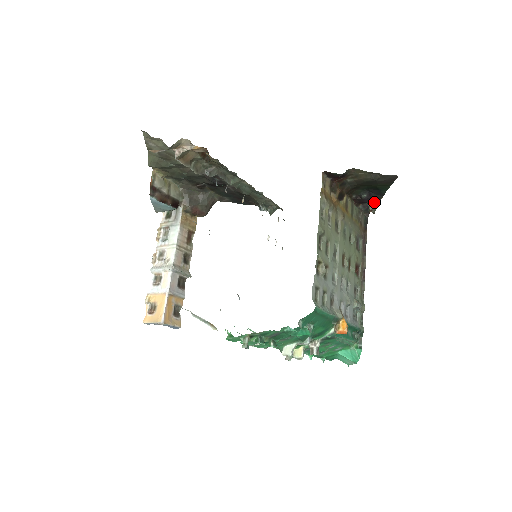
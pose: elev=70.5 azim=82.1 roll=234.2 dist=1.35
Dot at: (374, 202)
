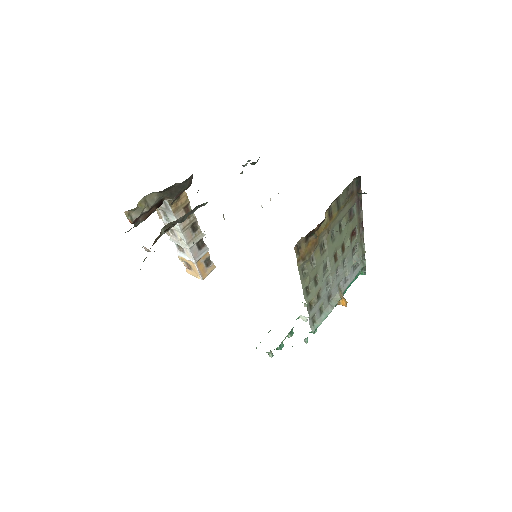
Dot at: (361, 193)
